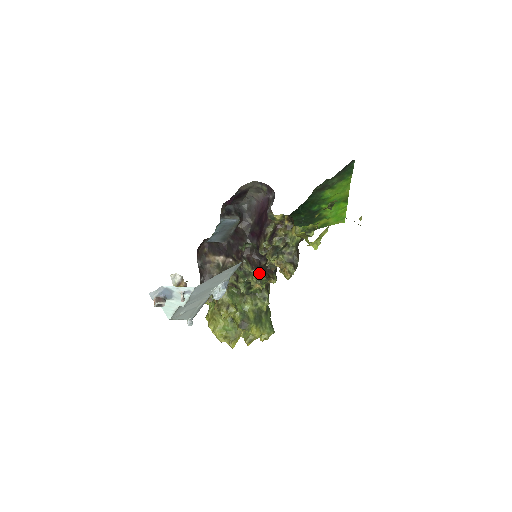
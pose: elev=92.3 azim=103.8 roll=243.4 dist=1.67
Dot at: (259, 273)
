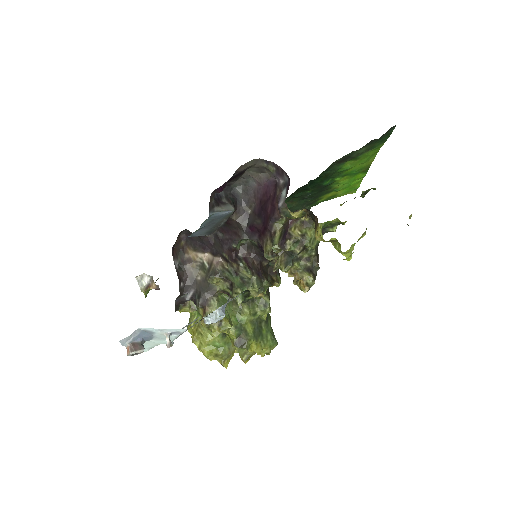
Dot at: (261, 279)
